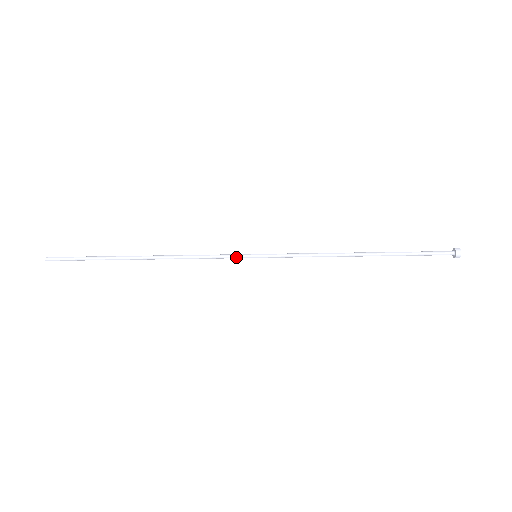
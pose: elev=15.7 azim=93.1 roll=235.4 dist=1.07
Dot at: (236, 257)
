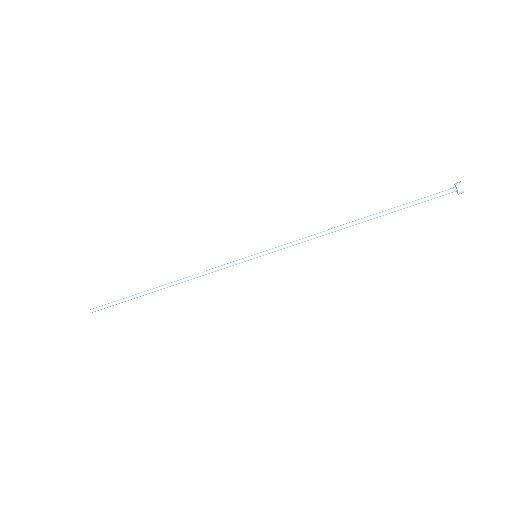
Dot at: (238, 262)
